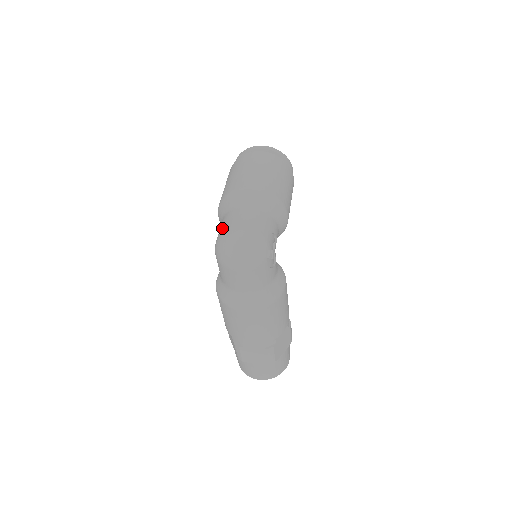
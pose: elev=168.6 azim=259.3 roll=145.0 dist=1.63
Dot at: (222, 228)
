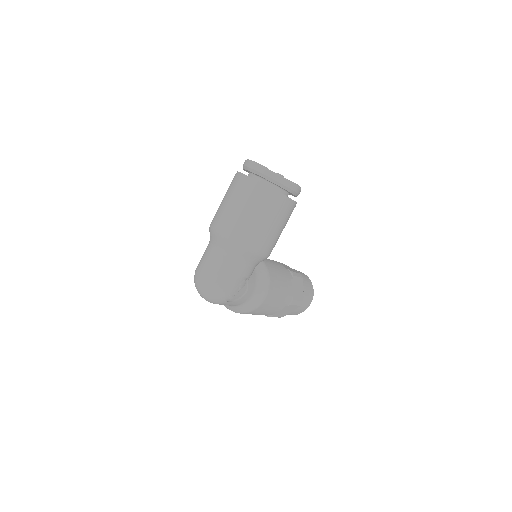
Dot at: occluded
